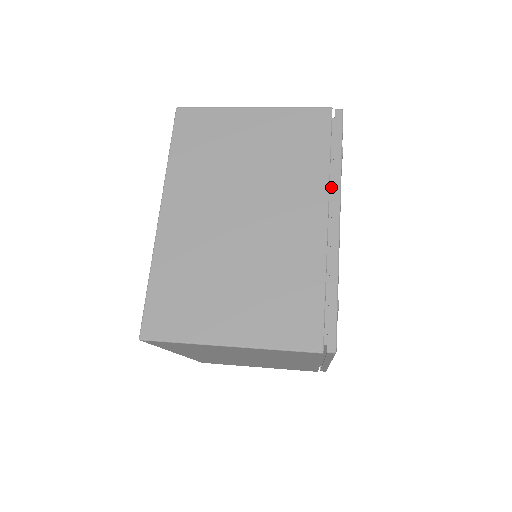
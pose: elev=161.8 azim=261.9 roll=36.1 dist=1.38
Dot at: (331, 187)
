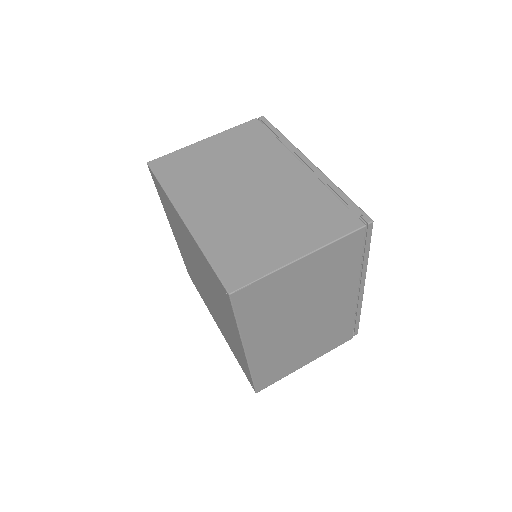
Dot at: occluded
